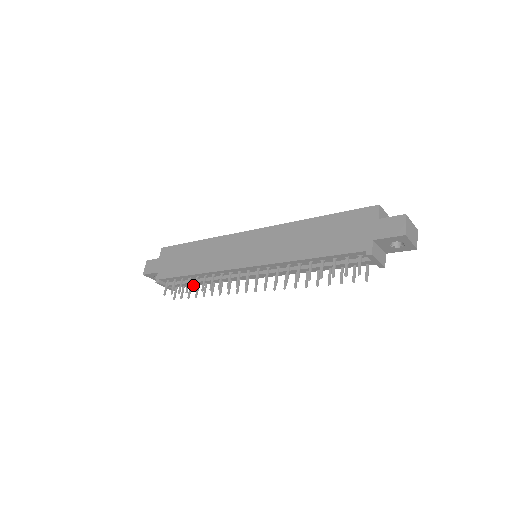
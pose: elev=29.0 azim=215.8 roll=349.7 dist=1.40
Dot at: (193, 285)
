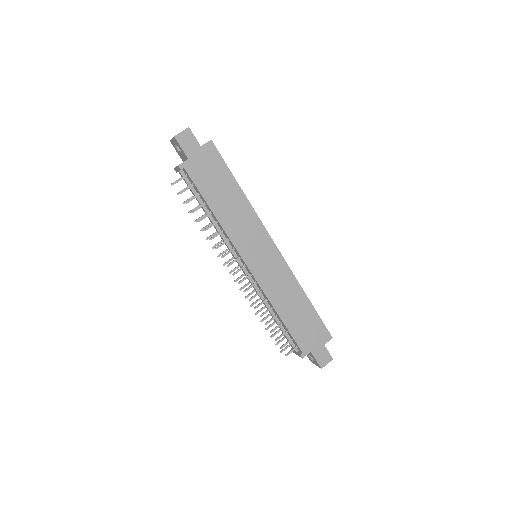
Dot at: occluded
